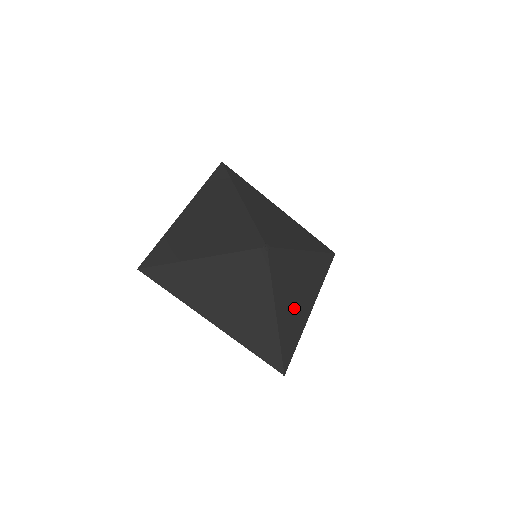
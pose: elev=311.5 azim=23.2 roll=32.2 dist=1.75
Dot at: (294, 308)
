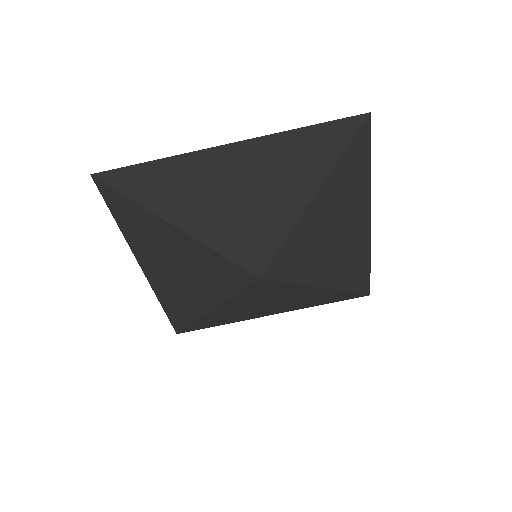
Dot at: (244, 312)
